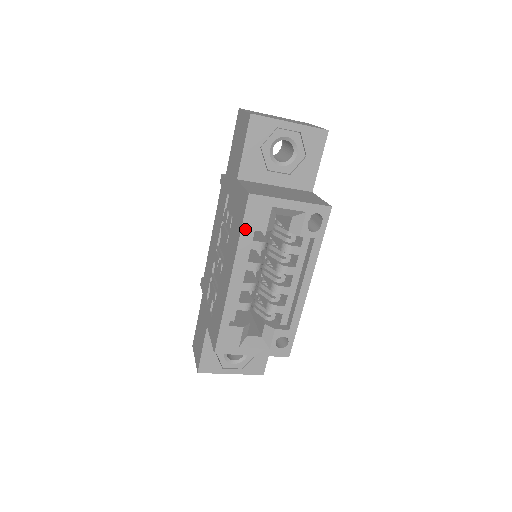
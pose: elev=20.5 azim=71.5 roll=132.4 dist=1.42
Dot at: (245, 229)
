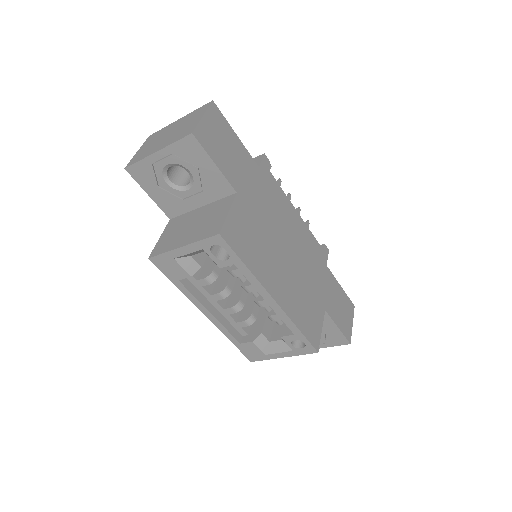
Dot at: (175, 281)
